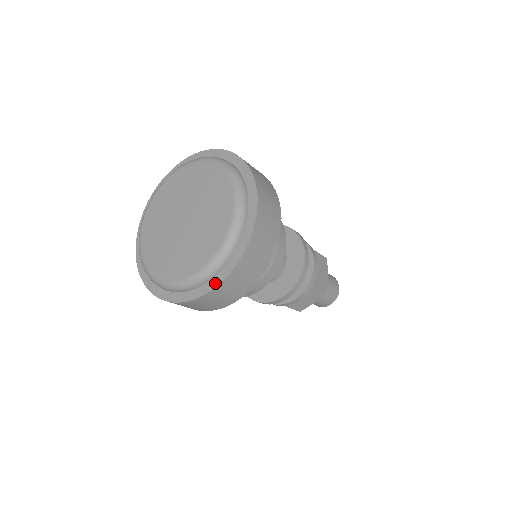
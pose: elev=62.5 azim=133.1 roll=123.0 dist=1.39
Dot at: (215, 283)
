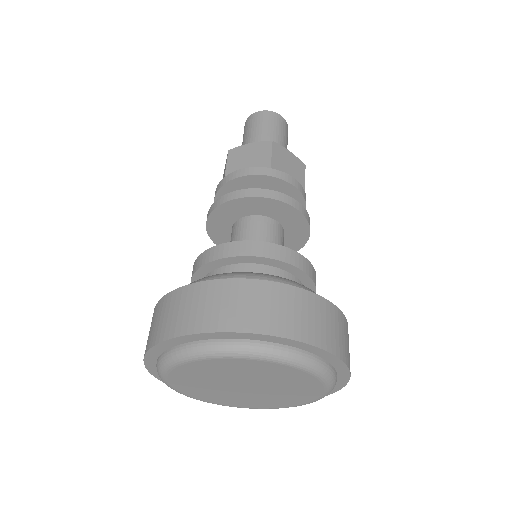
Dot at: occluded
